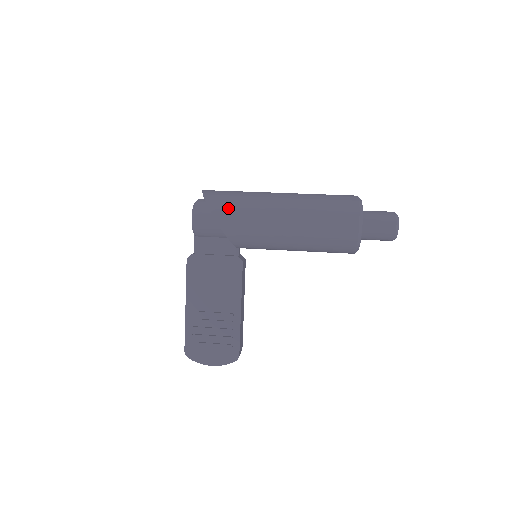
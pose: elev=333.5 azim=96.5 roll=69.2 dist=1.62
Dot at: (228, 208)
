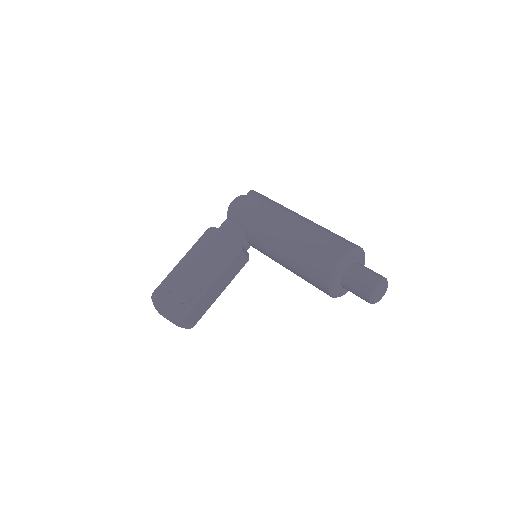
Dot at: (258, 202)
